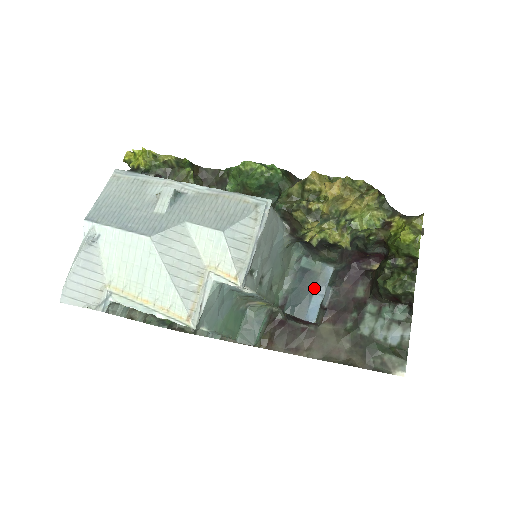
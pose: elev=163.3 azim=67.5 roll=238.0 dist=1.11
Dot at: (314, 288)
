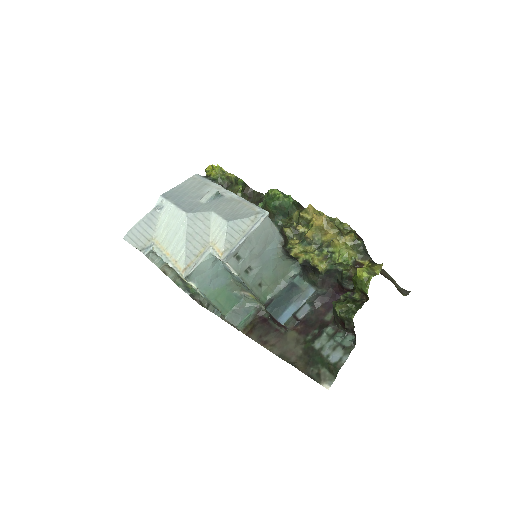
Dot at: (294, 300)
